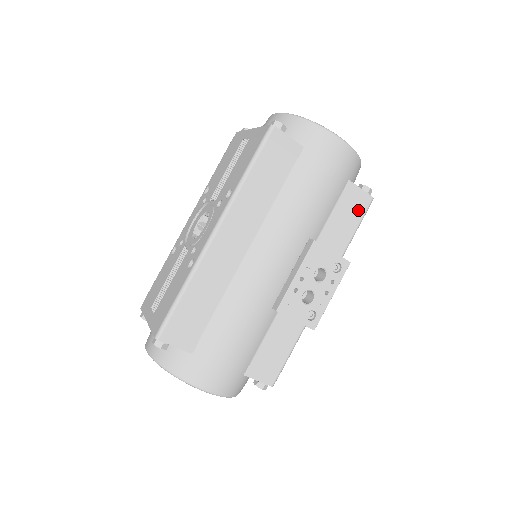
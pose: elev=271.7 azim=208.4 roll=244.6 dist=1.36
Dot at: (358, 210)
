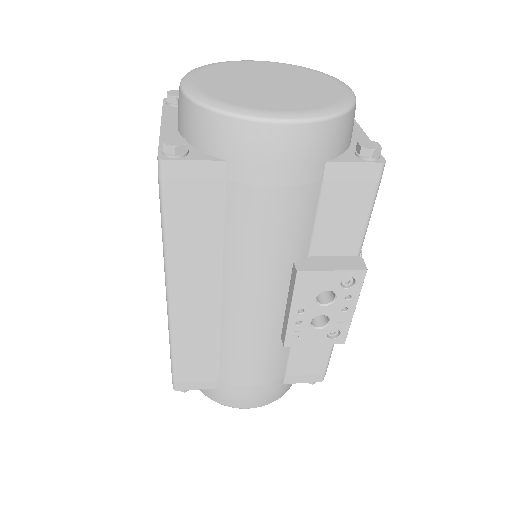
Dot at: (361, 191)
